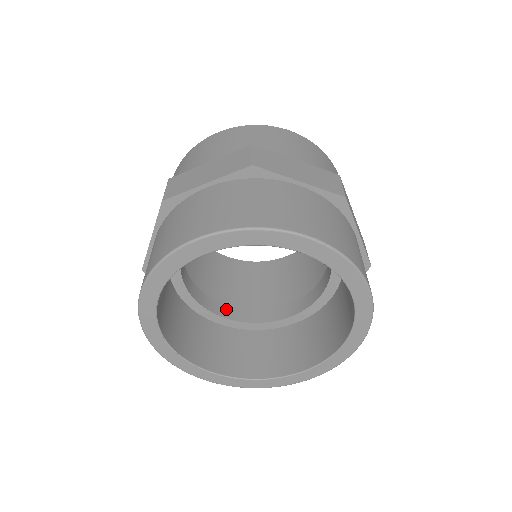
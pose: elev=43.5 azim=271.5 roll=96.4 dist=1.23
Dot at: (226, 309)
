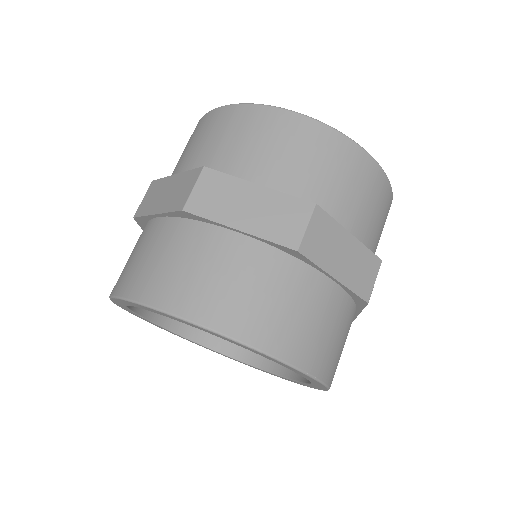
Dot at: occluded
